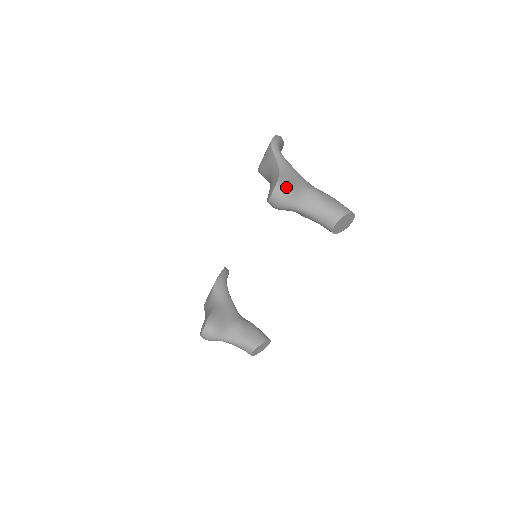
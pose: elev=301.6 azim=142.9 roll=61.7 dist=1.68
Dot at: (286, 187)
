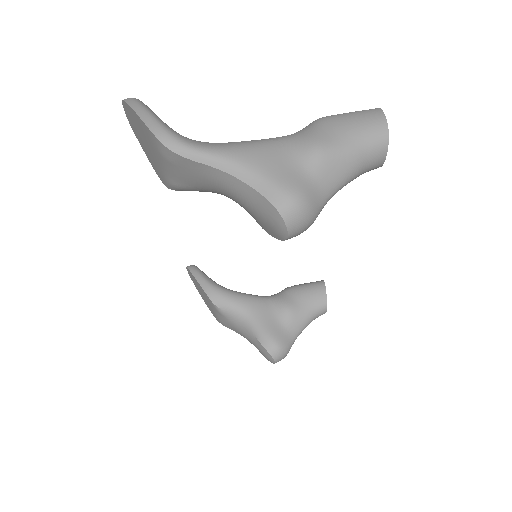
Dot at: (298, 202)
